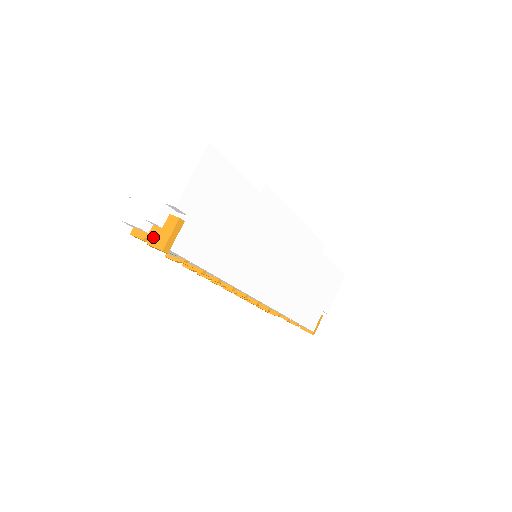
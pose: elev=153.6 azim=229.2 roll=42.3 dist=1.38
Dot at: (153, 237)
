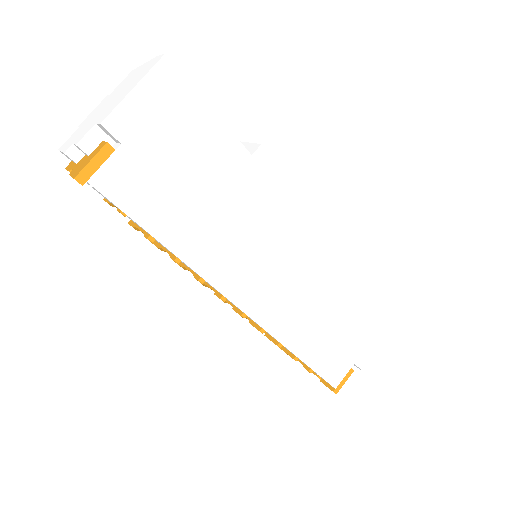
Dot at: (77, 166)
